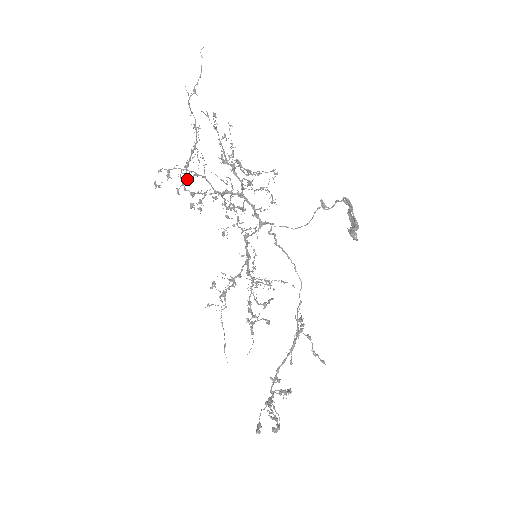
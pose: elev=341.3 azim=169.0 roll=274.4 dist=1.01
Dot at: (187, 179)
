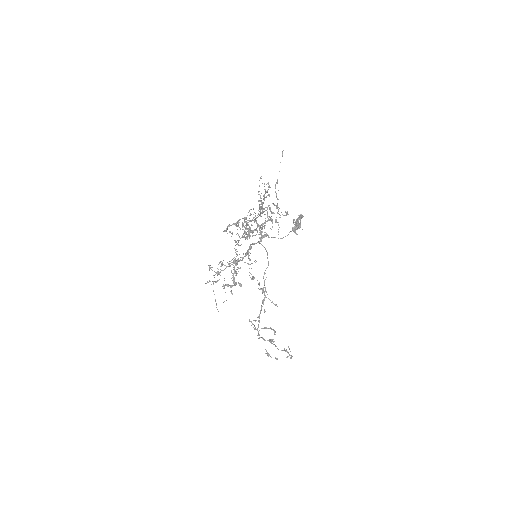
Dot at: (254, 230)
